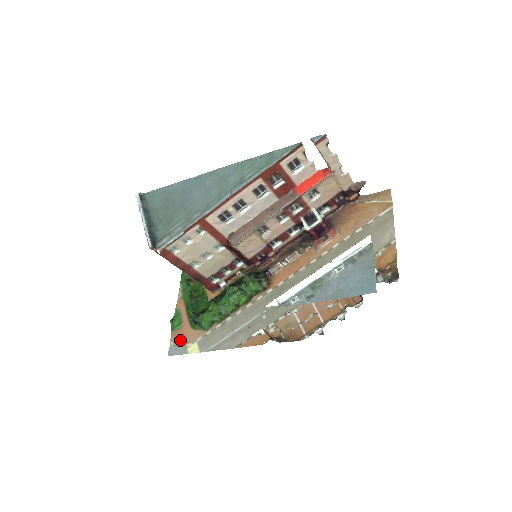
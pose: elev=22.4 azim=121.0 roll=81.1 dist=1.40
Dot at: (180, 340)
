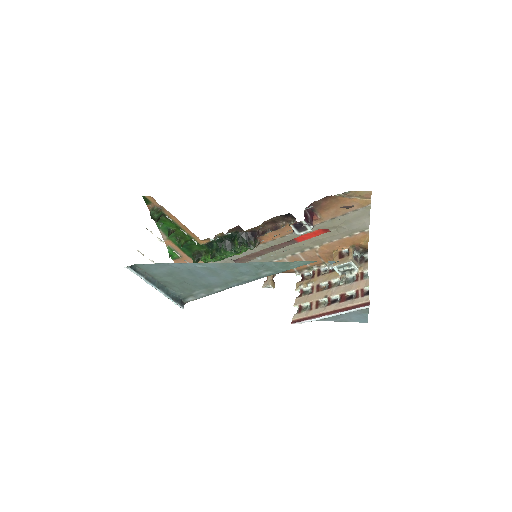
Dot at: occluded
